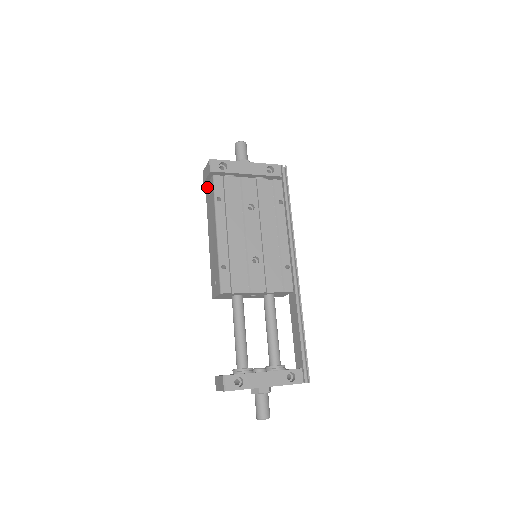
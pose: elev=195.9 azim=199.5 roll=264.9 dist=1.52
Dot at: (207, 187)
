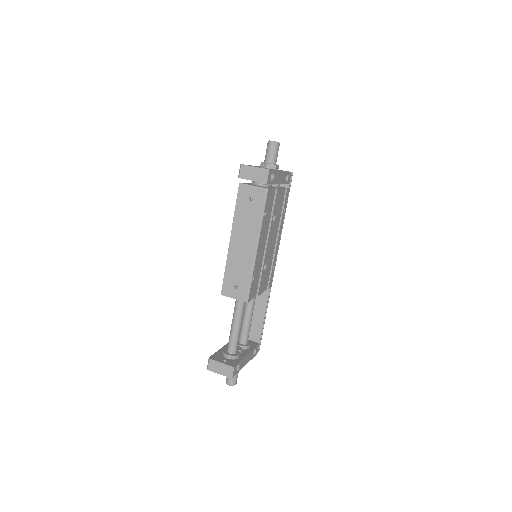
Dot at: (246, 187)
